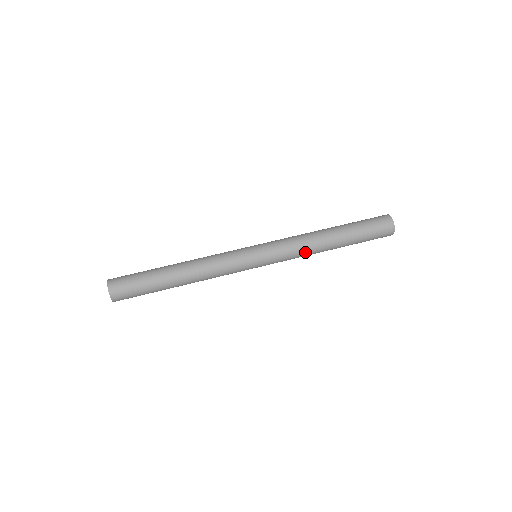
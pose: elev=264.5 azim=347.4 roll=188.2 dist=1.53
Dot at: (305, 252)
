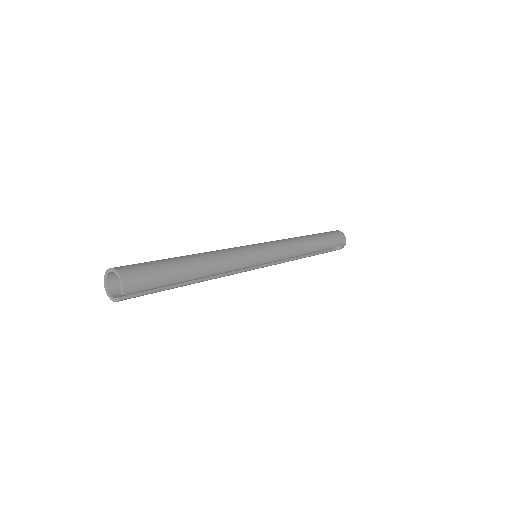
Dot at: (297, 249)
